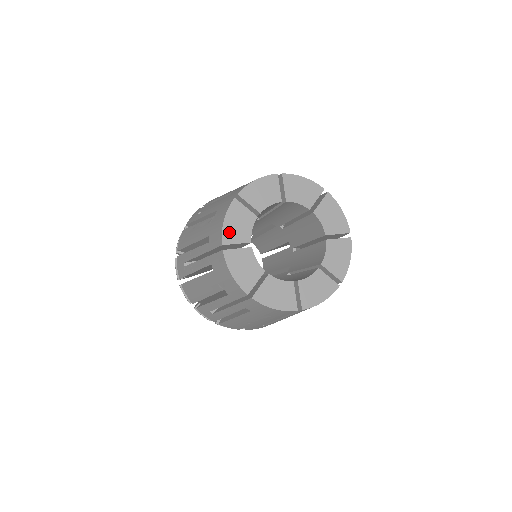
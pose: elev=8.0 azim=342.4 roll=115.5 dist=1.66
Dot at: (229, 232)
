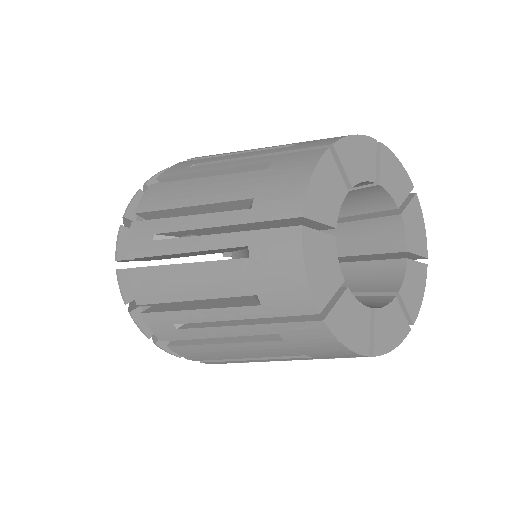
Dot at: (318, 287)
